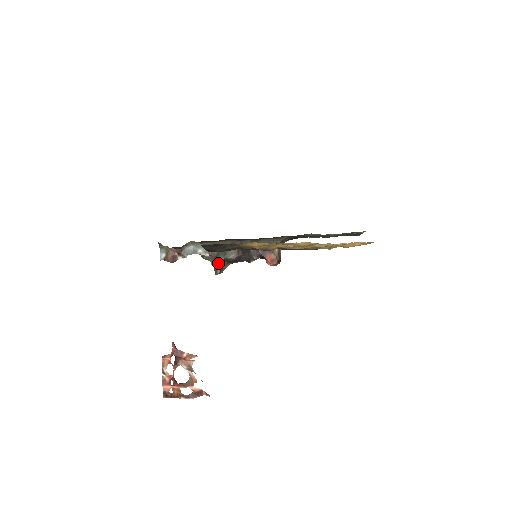
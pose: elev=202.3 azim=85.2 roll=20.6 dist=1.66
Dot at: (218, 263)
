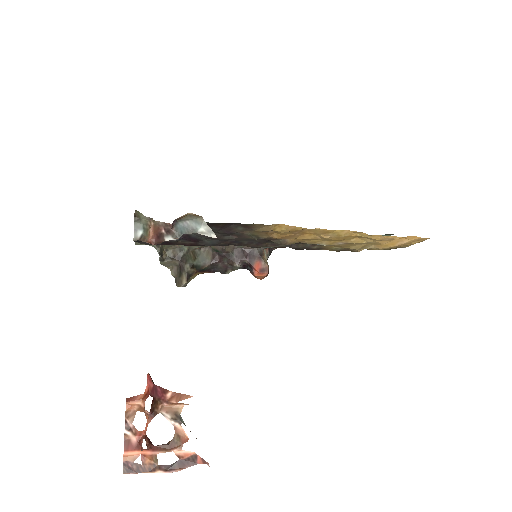
Dot at: (185, 270)
